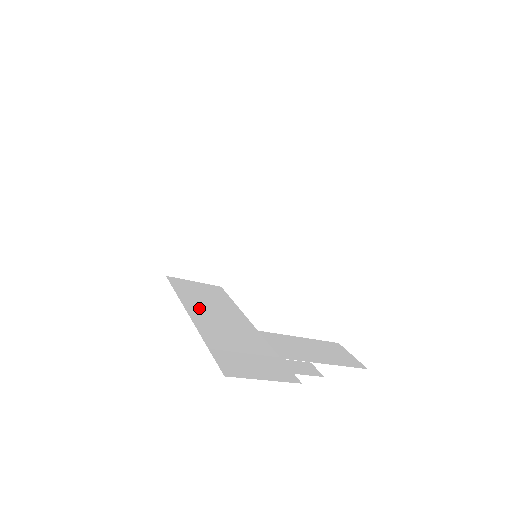
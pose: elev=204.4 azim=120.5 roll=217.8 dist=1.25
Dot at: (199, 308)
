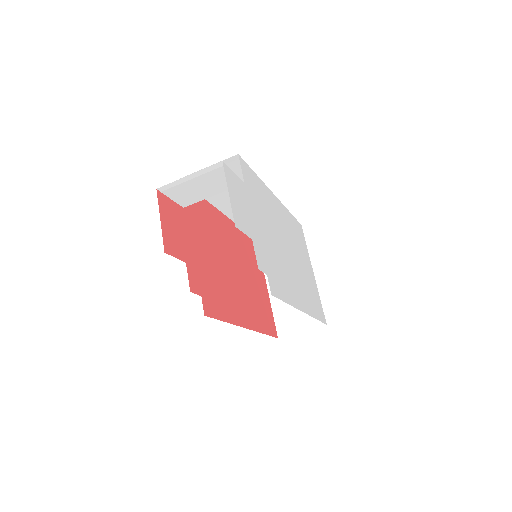
Dot at: occluded
